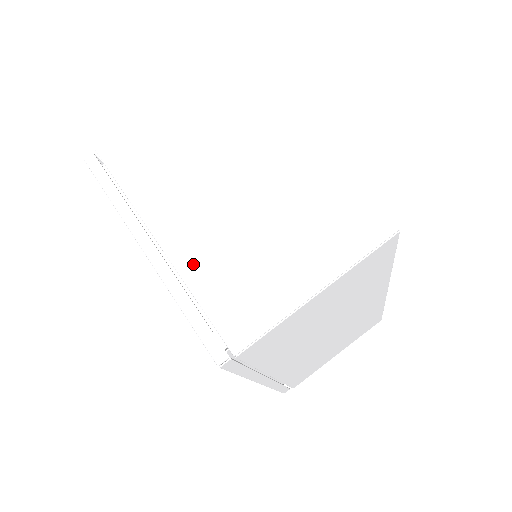
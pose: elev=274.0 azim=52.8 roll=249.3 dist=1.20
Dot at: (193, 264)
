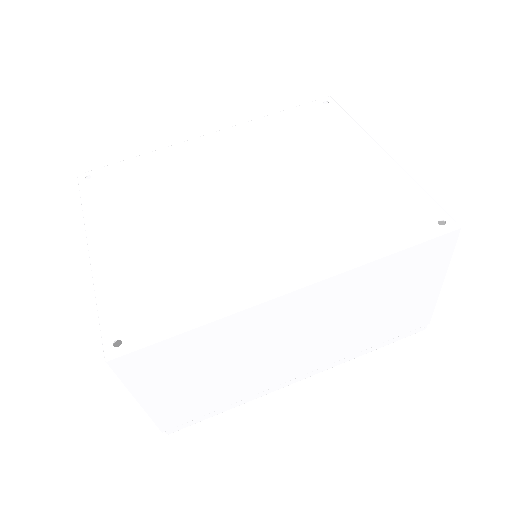
Dot at: occluded
